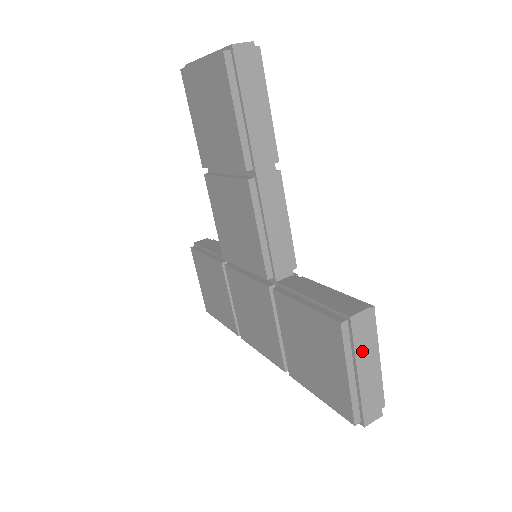
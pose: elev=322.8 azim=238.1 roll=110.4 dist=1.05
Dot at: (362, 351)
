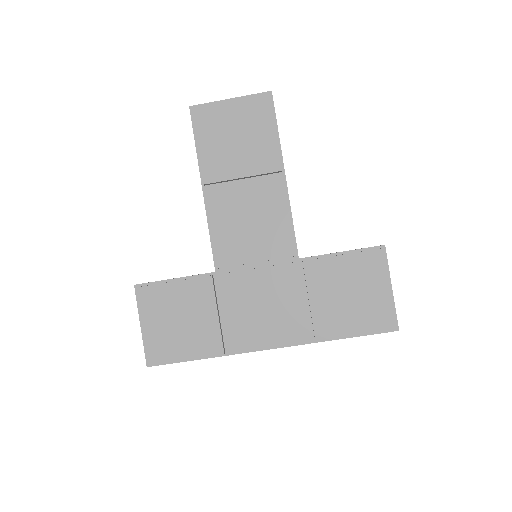
Dot at: (388, 272)
